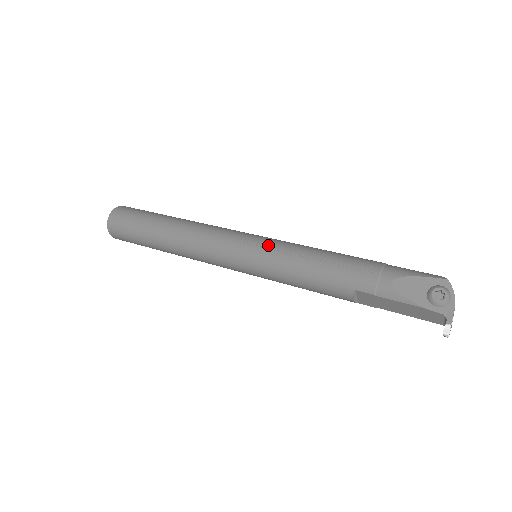
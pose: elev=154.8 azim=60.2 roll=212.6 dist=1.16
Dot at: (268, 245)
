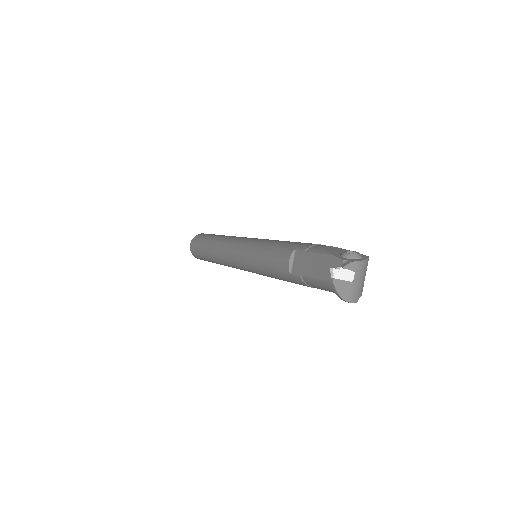
Dot at: occluded
